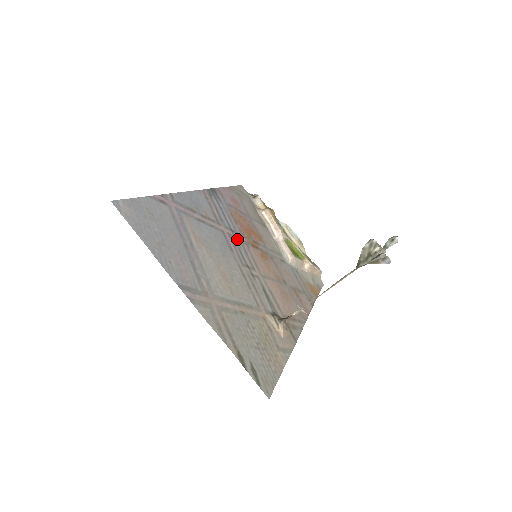
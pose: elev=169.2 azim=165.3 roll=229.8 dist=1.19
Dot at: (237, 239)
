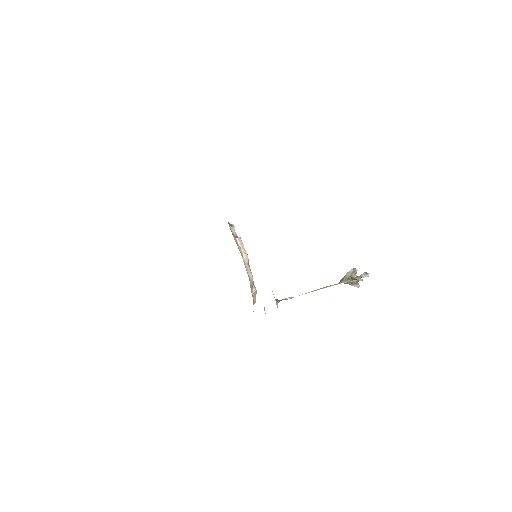
Dot at: occluded
